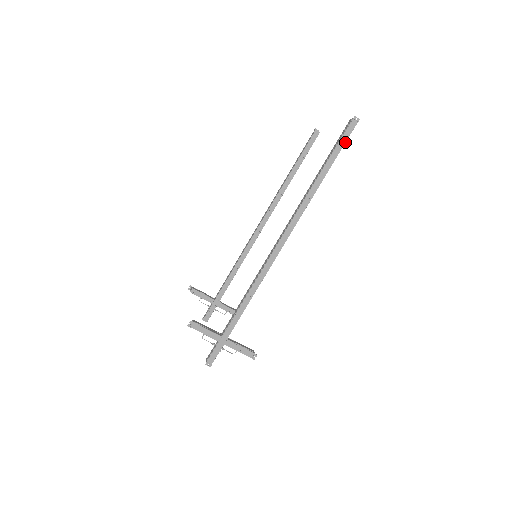
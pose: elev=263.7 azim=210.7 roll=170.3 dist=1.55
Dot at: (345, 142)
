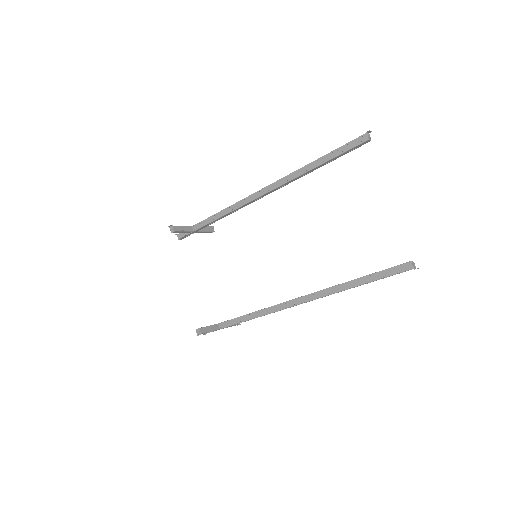
Dot at: occluded
